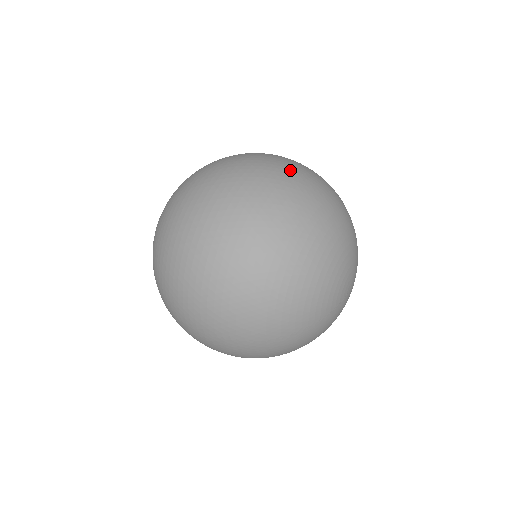
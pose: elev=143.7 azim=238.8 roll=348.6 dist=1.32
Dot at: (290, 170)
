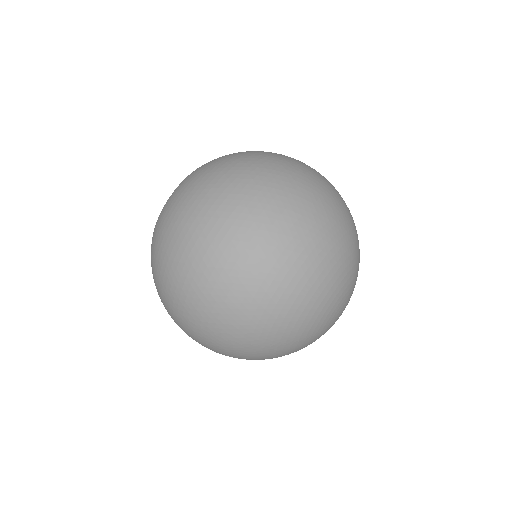
Dot at: (320, 184)
